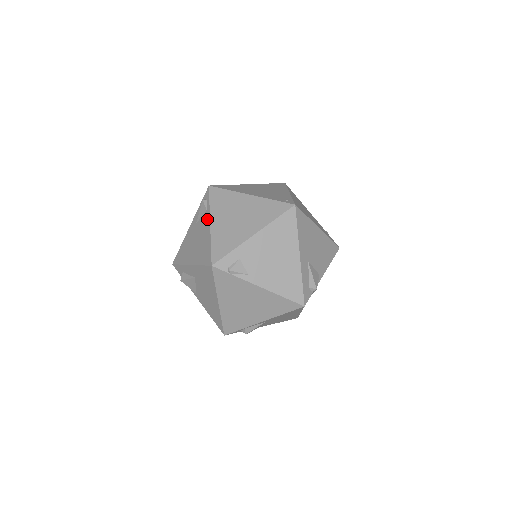
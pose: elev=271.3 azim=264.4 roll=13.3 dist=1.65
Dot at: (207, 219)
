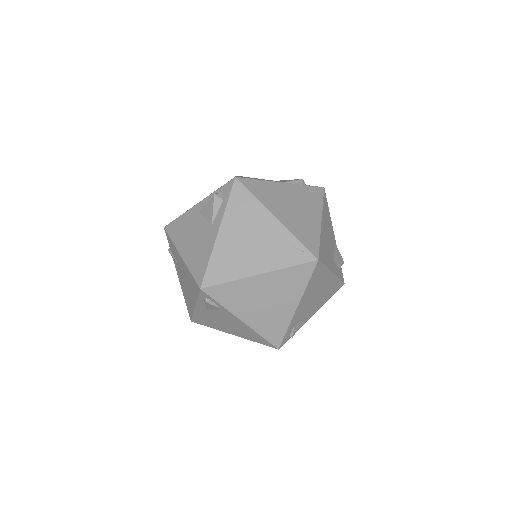
Dot at: (231, 316)
